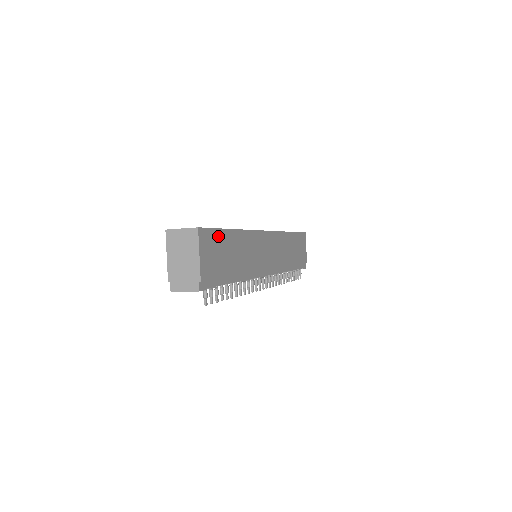
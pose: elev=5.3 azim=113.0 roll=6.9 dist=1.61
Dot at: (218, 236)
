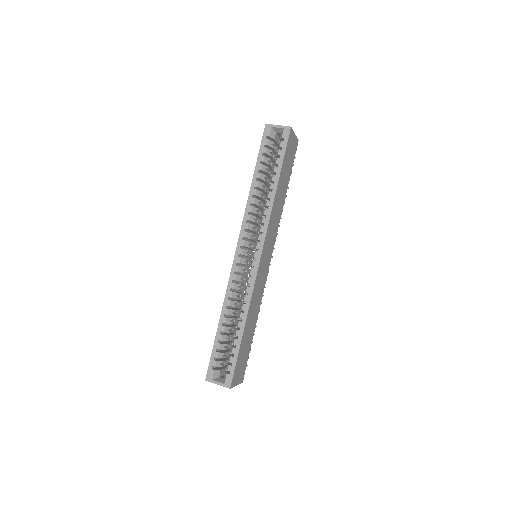
Dot at: (239, 358)
